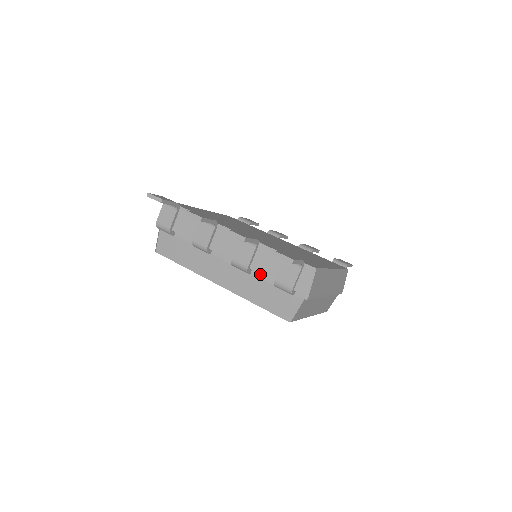
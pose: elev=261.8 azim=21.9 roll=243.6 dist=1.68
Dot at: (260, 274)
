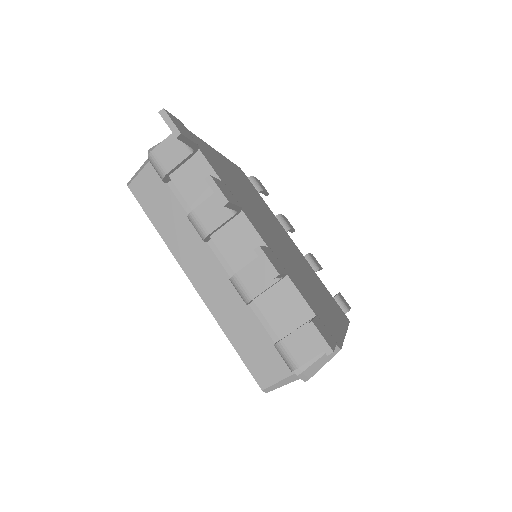
Dot at: (261, 313)
